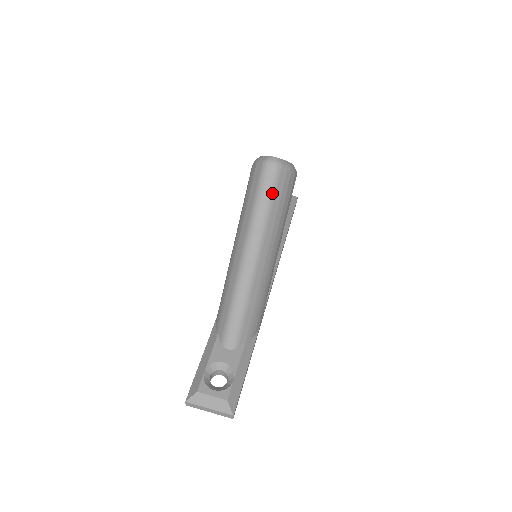
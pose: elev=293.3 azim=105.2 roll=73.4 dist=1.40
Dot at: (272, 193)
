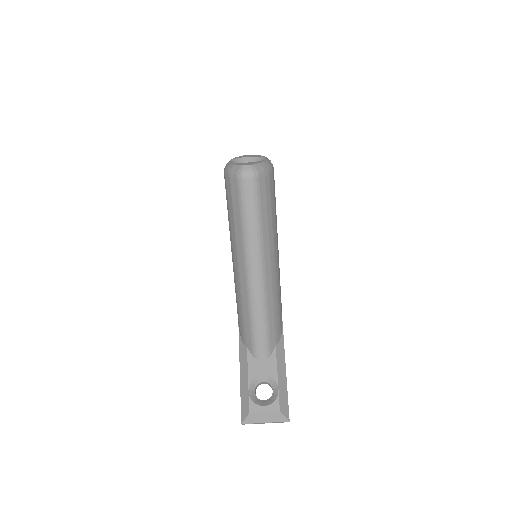
Dot at: (257, 205)
